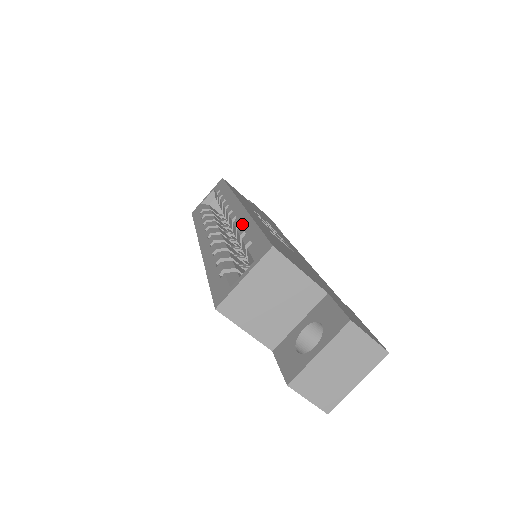
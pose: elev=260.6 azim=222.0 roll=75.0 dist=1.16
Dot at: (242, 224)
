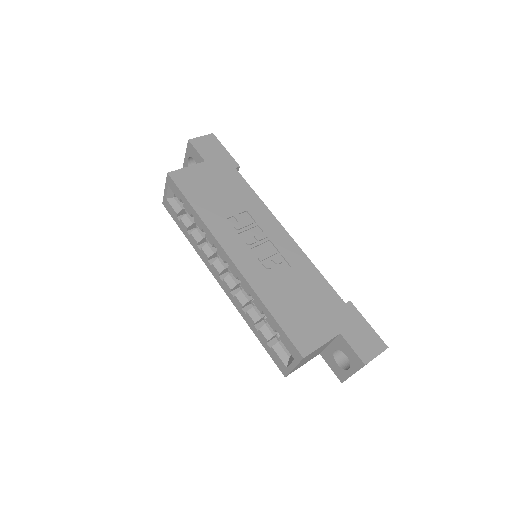
Dot at: (254, 300)
